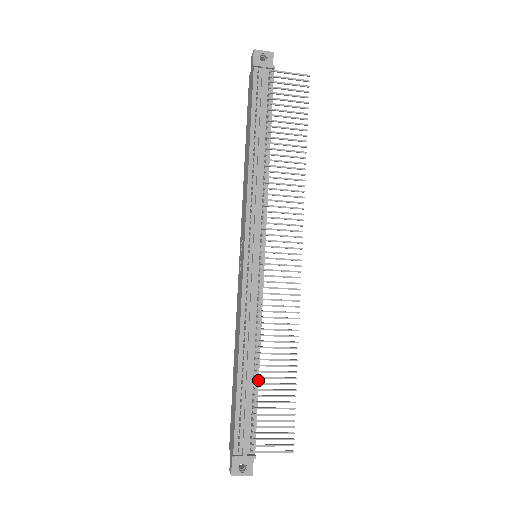
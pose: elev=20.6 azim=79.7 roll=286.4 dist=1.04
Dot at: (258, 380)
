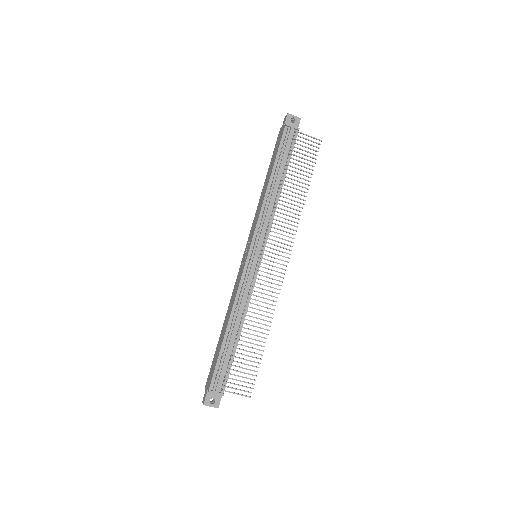
Dot at: occluded
